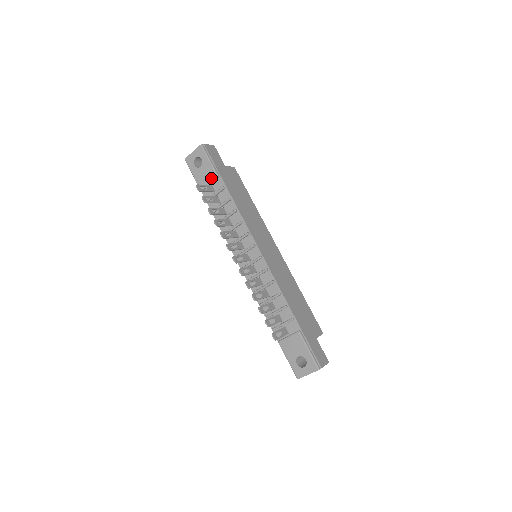
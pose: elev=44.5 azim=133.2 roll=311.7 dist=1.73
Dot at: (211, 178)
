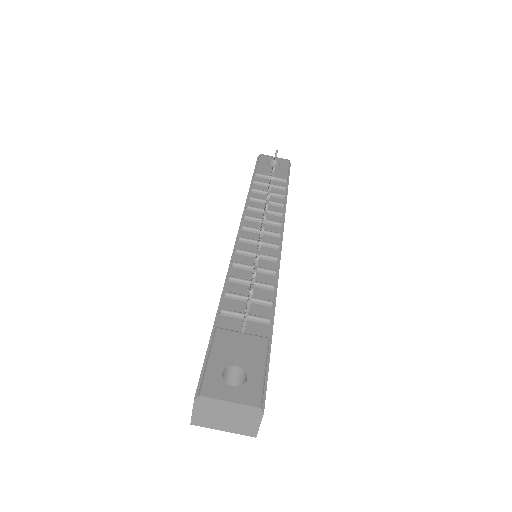
Dot at: (278, 176)
